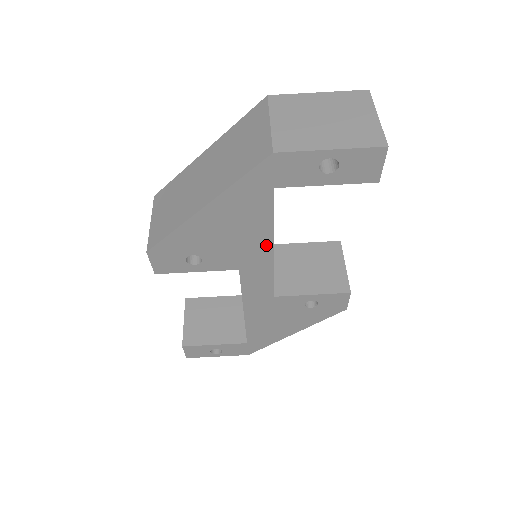
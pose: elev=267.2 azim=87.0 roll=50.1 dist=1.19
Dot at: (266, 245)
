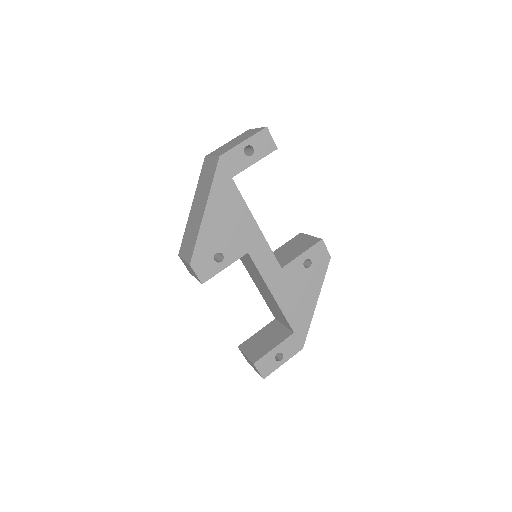
Dot at: (251, 223)
